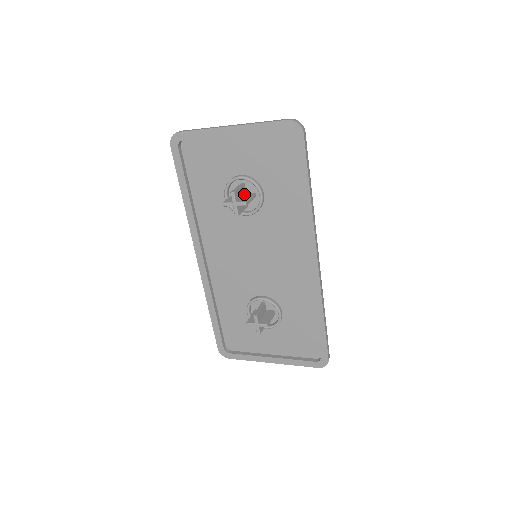
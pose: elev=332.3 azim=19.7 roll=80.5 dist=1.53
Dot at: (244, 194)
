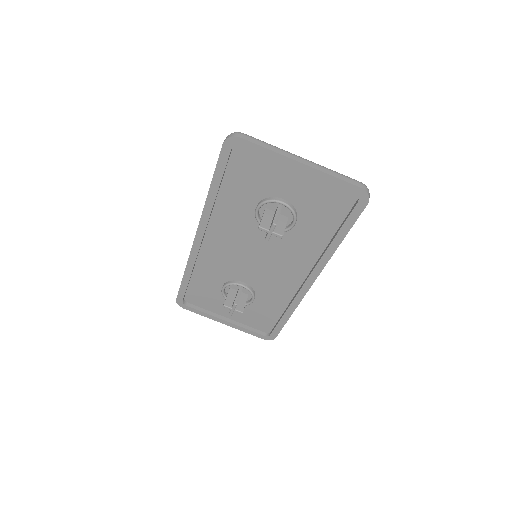
Dot at: occluded
